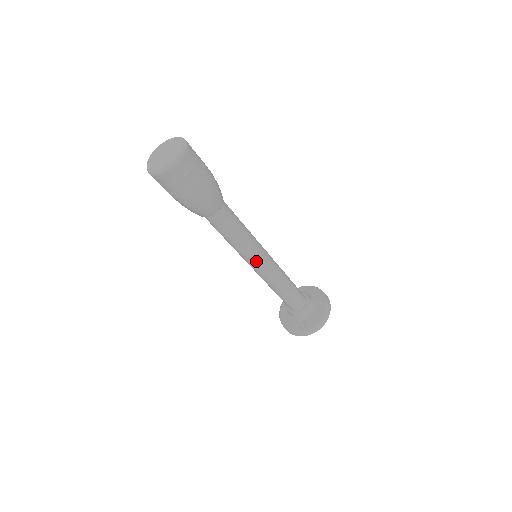
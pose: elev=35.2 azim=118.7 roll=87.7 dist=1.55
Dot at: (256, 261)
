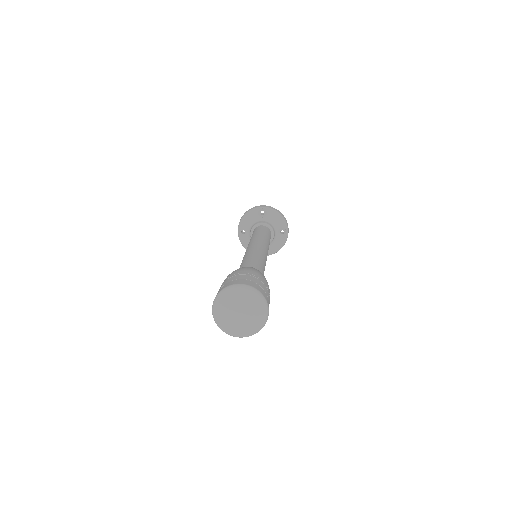
Dot at: occluded
